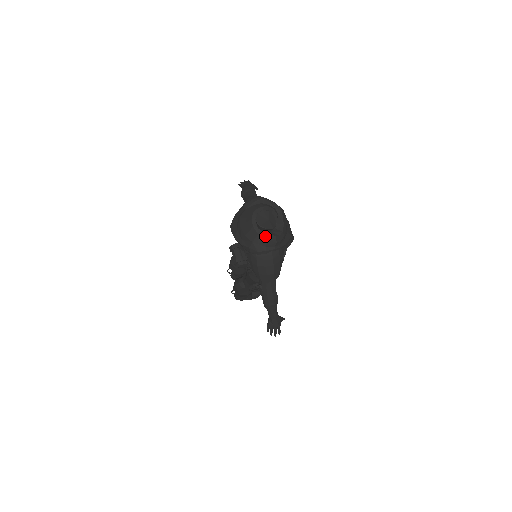
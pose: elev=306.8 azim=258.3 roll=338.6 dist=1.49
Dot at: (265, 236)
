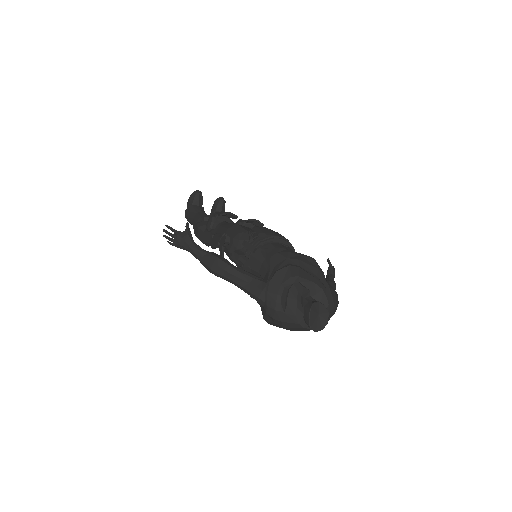
Dot at: occluded
